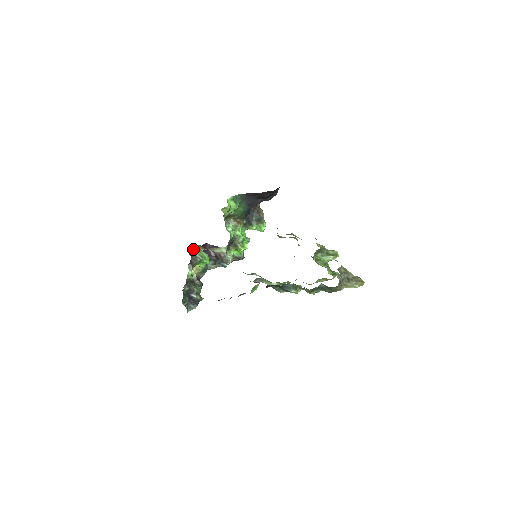
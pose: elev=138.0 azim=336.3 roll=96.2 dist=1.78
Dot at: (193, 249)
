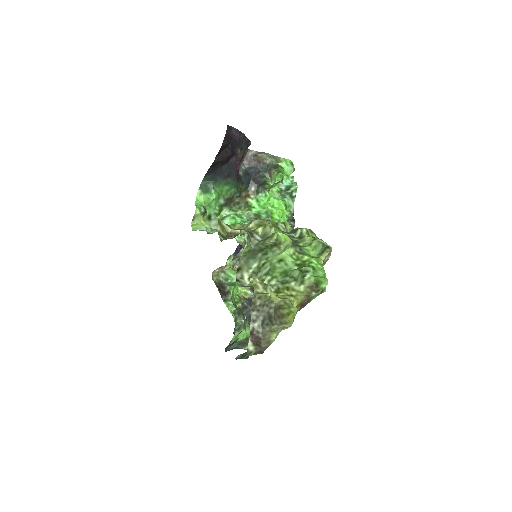
Dot at: (217, 274)
